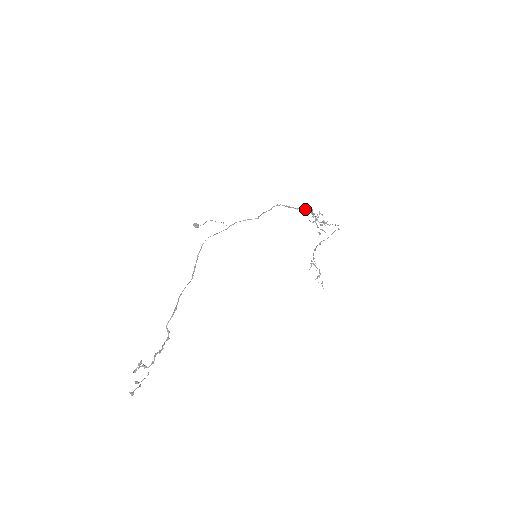
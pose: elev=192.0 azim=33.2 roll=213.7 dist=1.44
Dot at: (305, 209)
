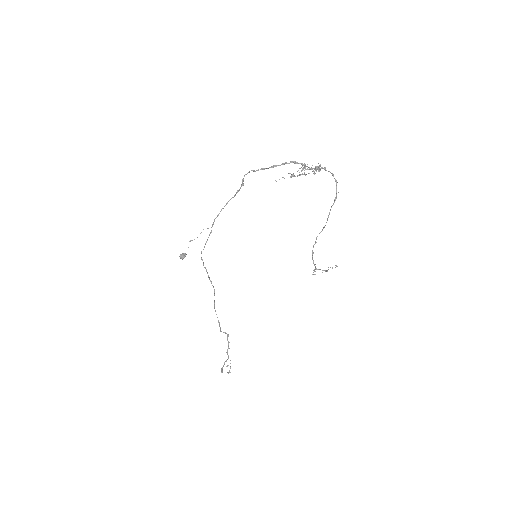
Dot at: (284, 164)
